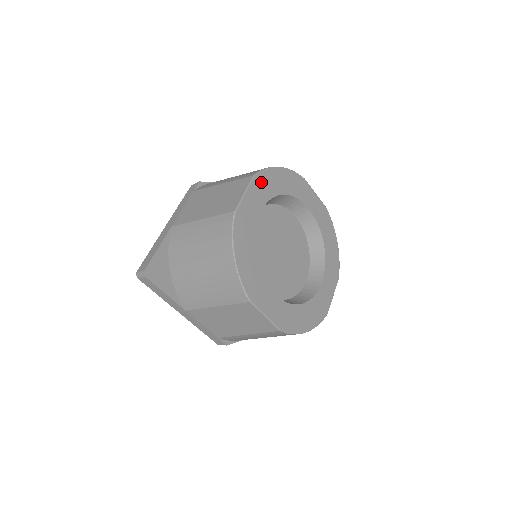
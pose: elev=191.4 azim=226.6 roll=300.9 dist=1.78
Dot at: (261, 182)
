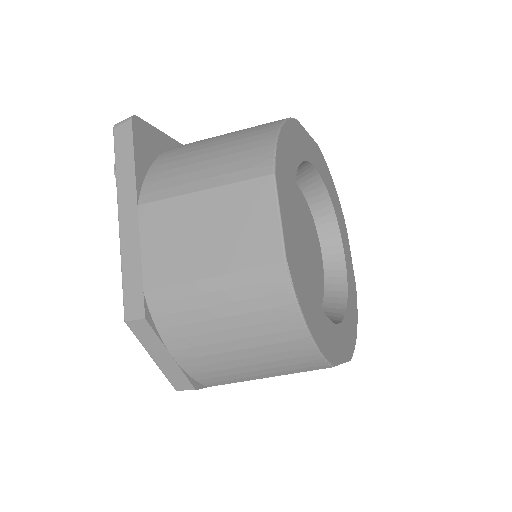
Dot at: (320, 157)
